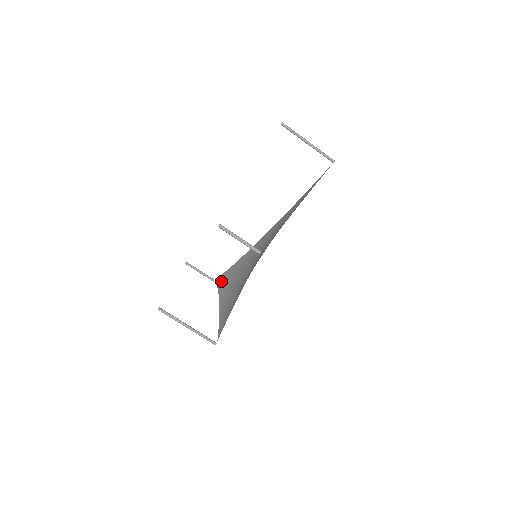
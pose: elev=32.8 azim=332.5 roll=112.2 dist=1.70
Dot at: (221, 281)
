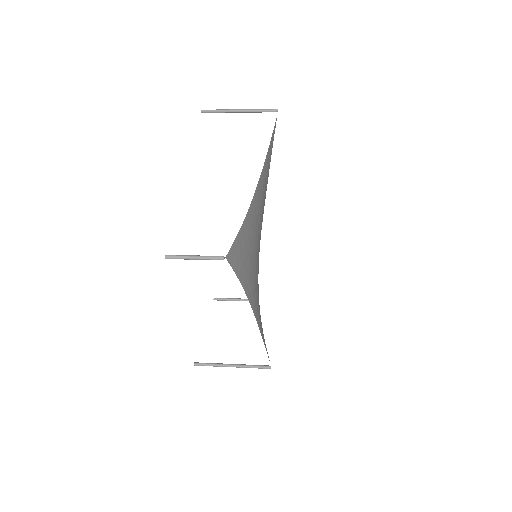
Dot at: occluded
